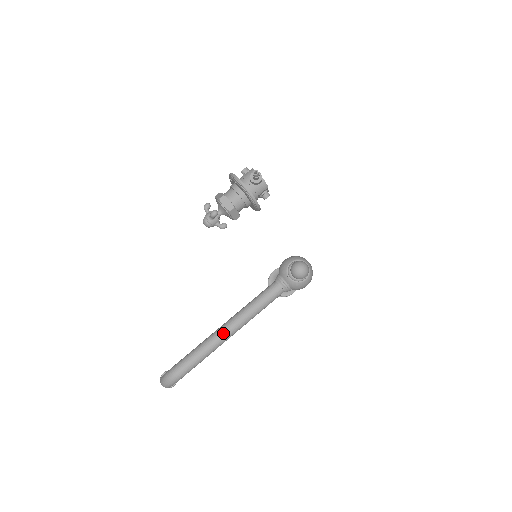
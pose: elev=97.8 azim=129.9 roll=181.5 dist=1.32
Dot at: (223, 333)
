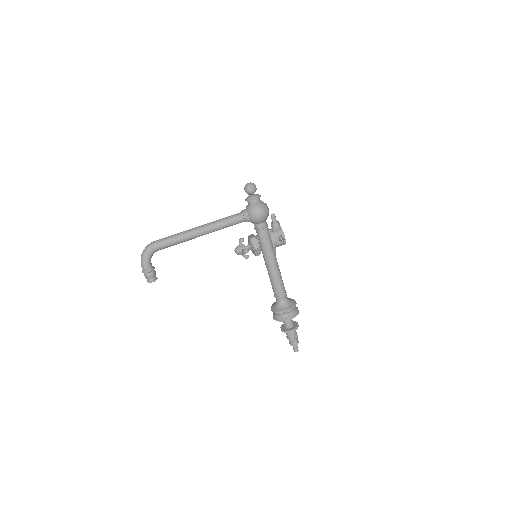
Dot at: (192, 228)
